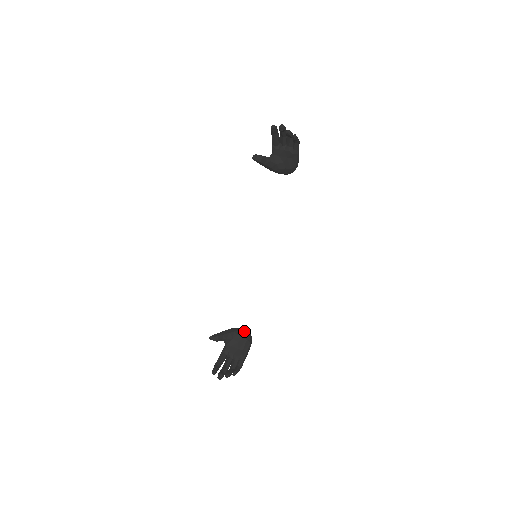
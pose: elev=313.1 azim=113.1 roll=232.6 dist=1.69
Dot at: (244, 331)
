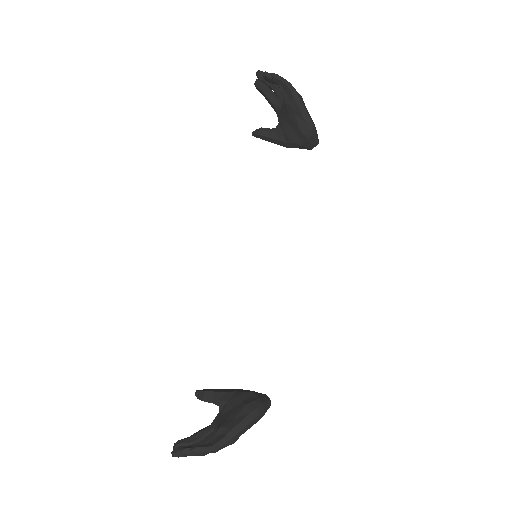
Dot at: (253, 394)
